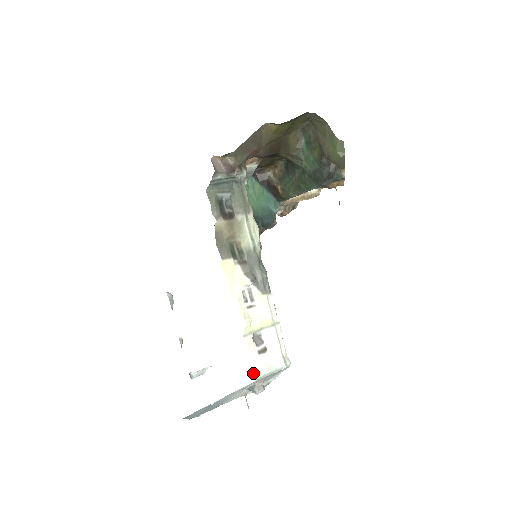
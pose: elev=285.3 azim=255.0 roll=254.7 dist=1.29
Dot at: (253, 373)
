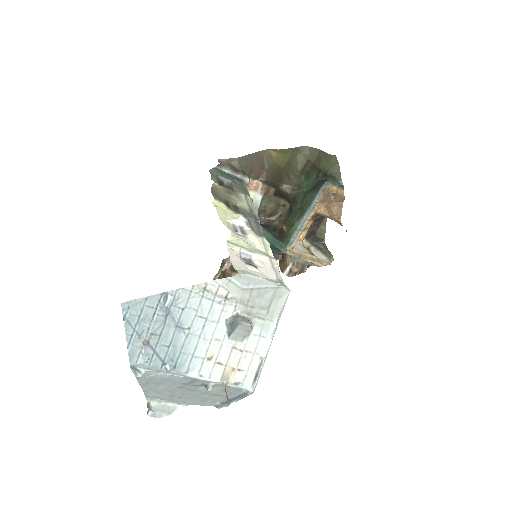
Dot at: (234, 268)
